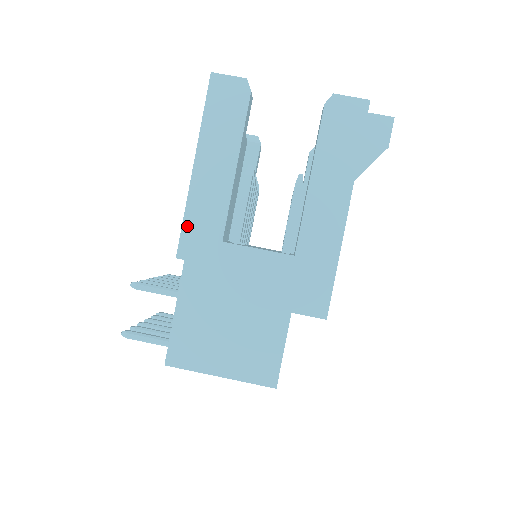
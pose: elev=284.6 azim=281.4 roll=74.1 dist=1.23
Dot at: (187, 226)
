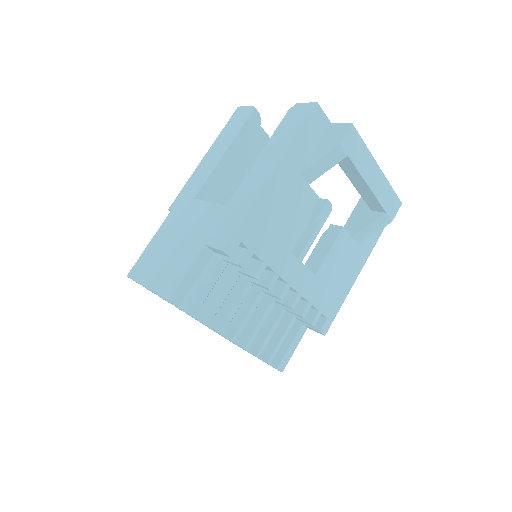
Dot at: (183, 190)
